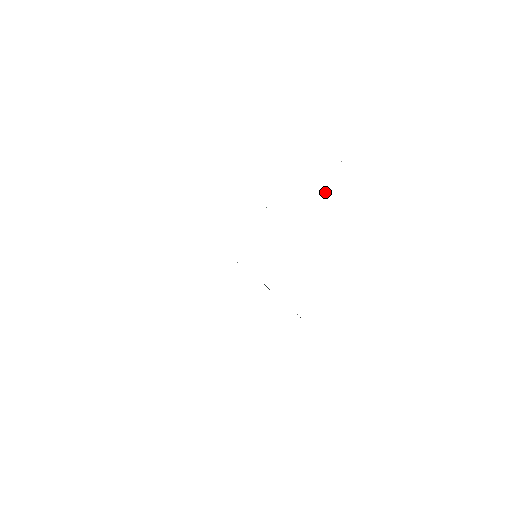
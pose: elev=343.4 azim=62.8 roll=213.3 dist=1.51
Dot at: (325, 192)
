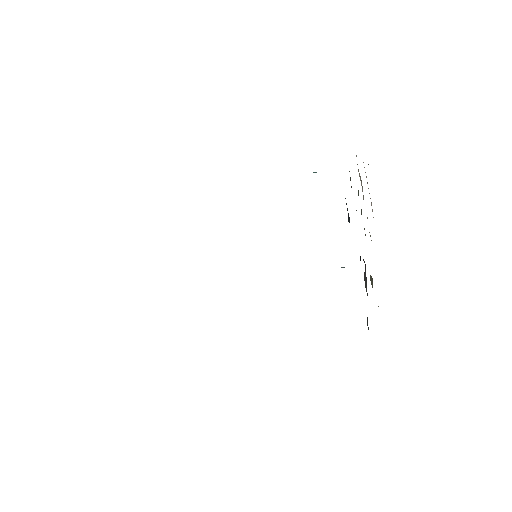
Dot at: occluded
